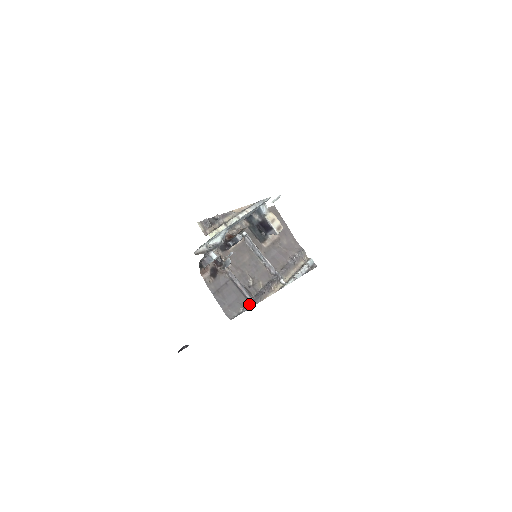
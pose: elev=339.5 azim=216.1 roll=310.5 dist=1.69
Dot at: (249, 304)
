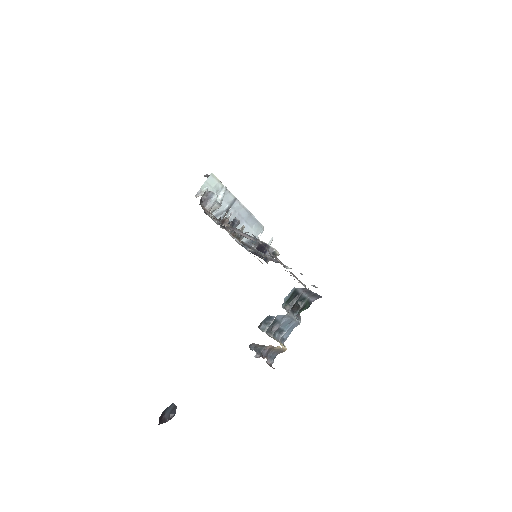
Dot at: (254, 236)
